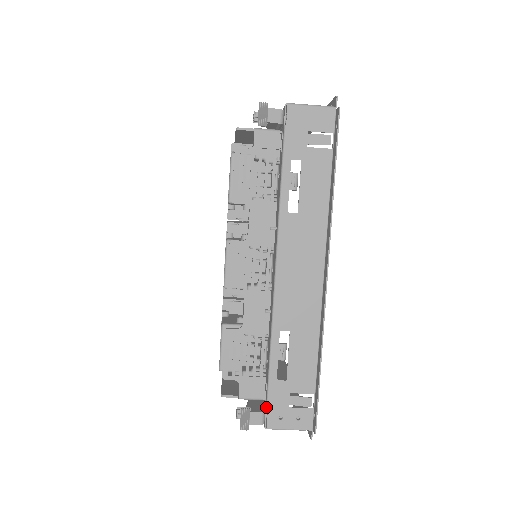
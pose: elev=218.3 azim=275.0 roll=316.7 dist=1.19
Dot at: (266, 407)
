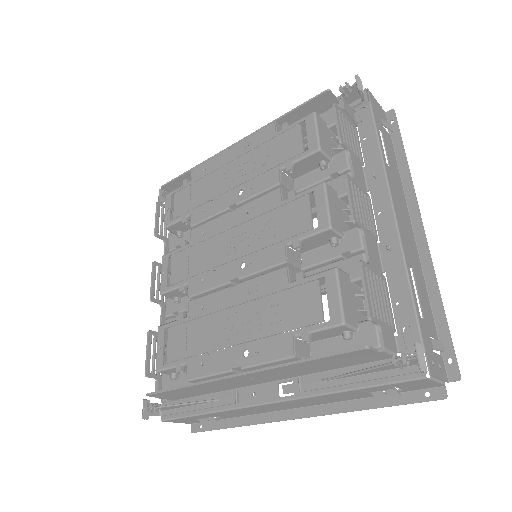
Dot at: (423, 347)
